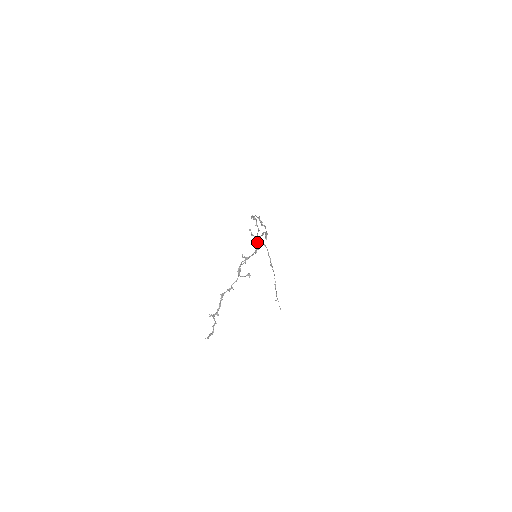
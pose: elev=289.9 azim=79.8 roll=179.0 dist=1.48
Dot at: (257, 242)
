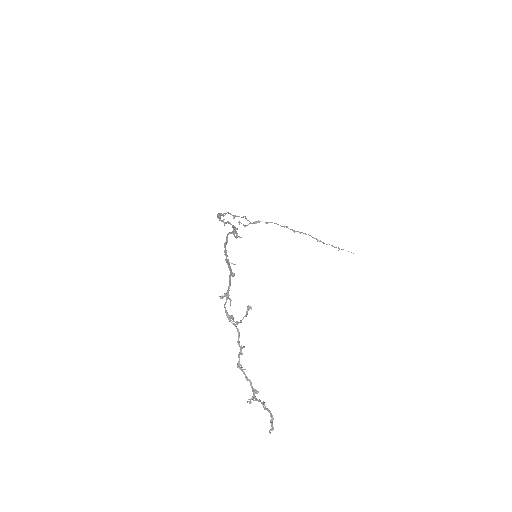
Dot at: occluded
